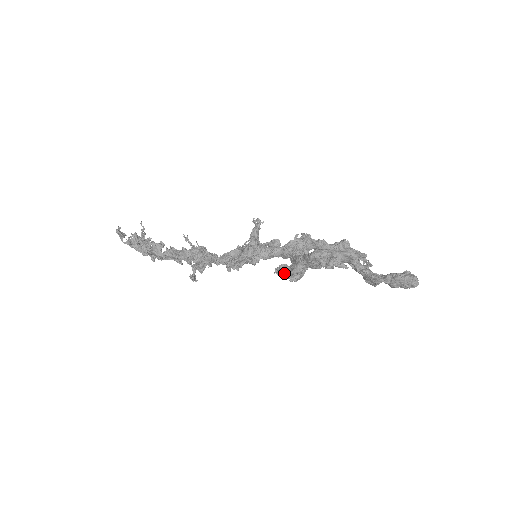
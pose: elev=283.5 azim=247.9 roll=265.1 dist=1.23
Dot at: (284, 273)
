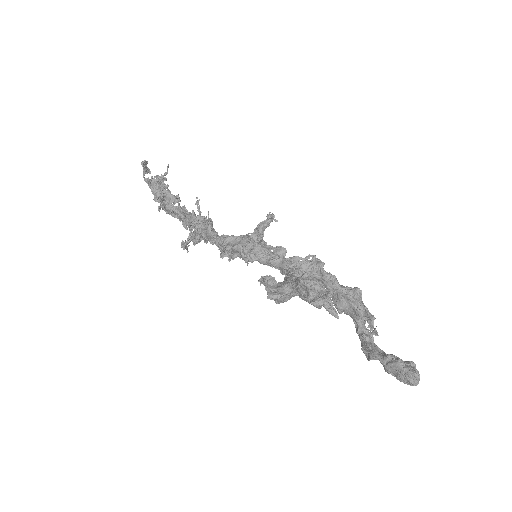
Dot at: (266, 285)
